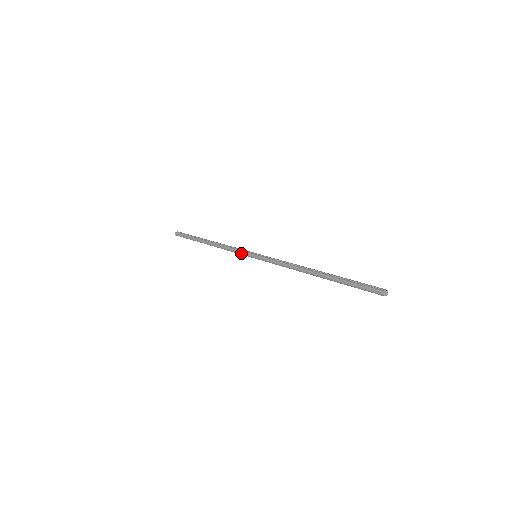
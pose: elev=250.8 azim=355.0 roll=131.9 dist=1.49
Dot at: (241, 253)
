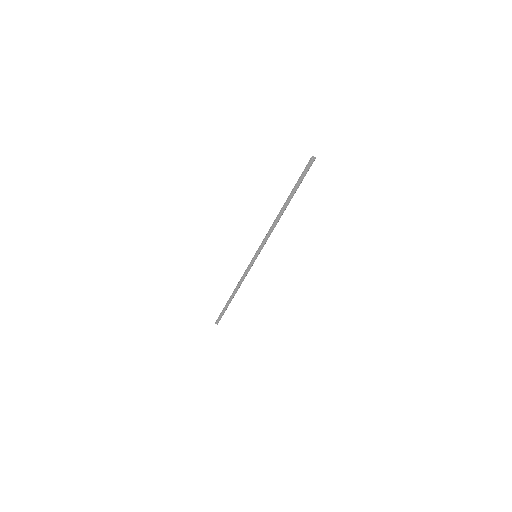
Dot at: (249, 268)
